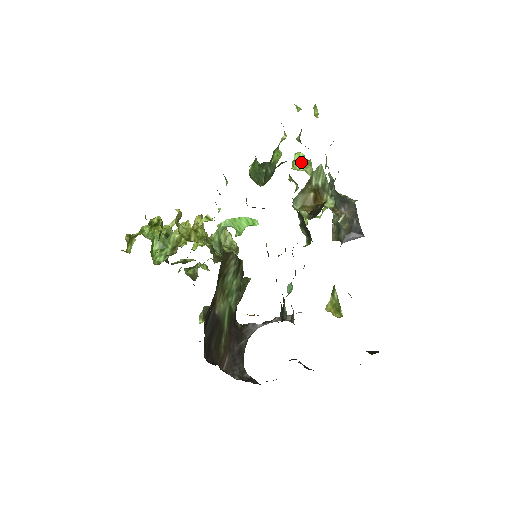
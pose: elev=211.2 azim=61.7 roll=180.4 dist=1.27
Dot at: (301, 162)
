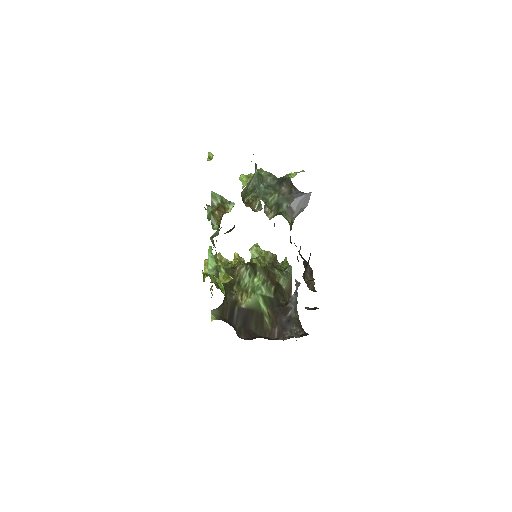
Dot at: (243, 181)
